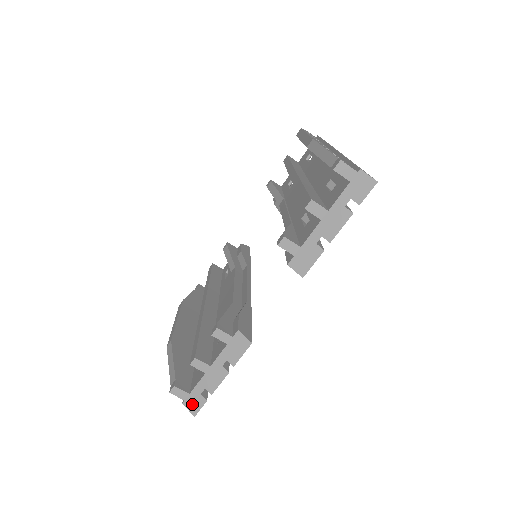
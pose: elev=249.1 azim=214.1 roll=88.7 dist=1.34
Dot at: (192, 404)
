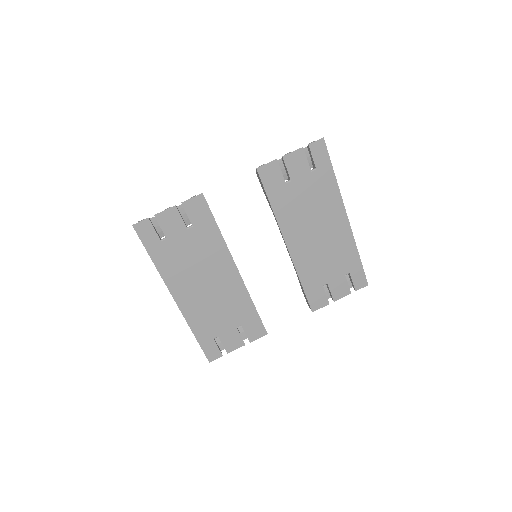
Dot at: occluded
